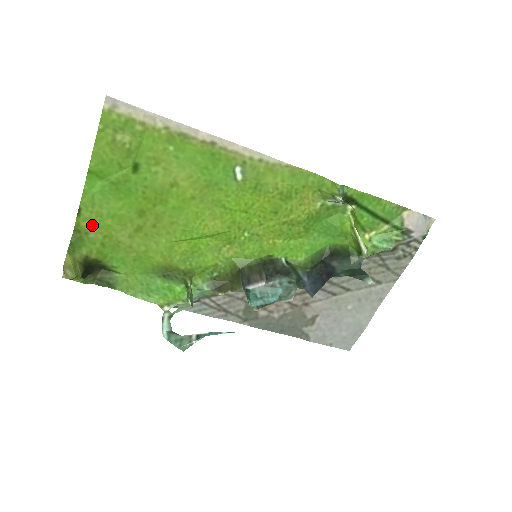
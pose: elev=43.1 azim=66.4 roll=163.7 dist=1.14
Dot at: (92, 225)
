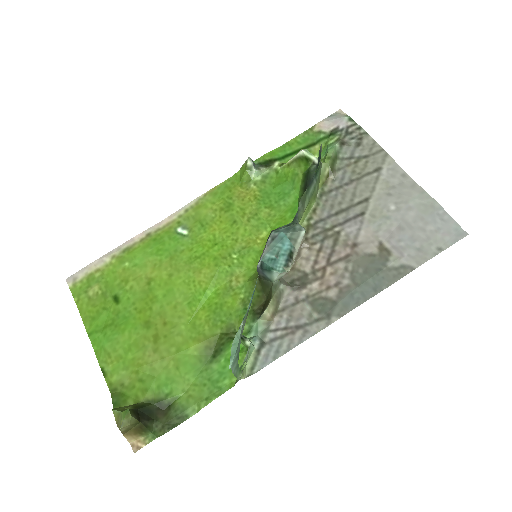
Dot at: (120, 373)
